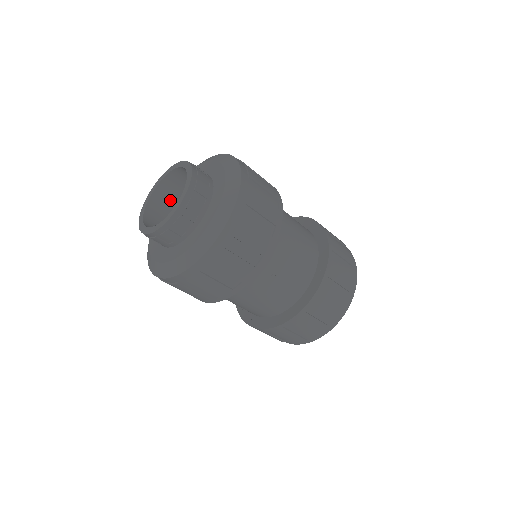
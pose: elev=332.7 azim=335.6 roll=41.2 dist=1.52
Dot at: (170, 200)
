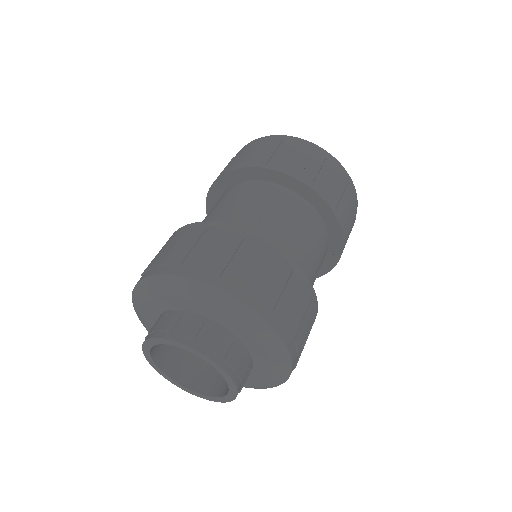
Dot at: occluded
